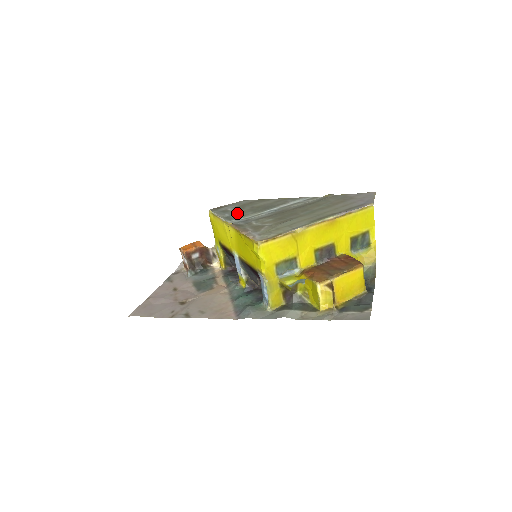
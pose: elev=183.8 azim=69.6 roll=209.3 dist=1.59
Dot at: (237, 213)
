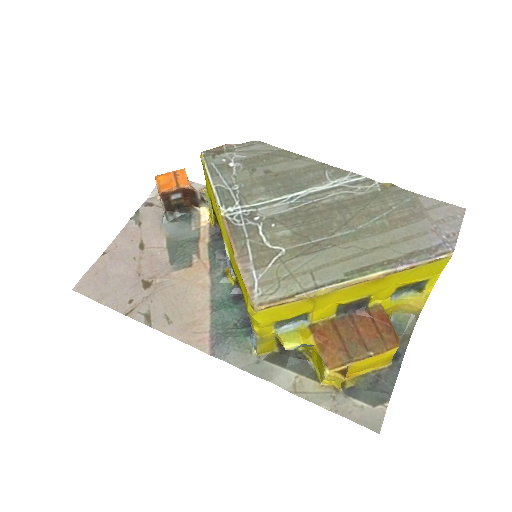
Dot at: (241, 184)
